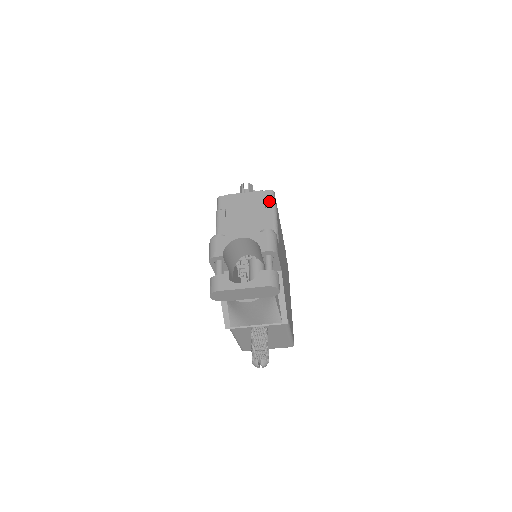
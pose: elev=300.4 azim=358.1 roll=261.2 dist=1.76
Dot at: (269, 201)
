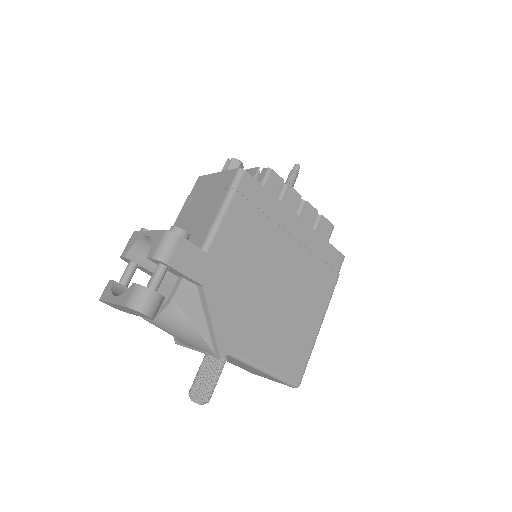
Dot at: (229, 184)
